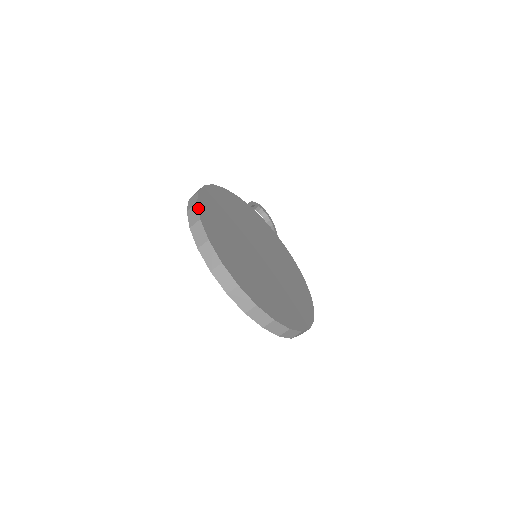
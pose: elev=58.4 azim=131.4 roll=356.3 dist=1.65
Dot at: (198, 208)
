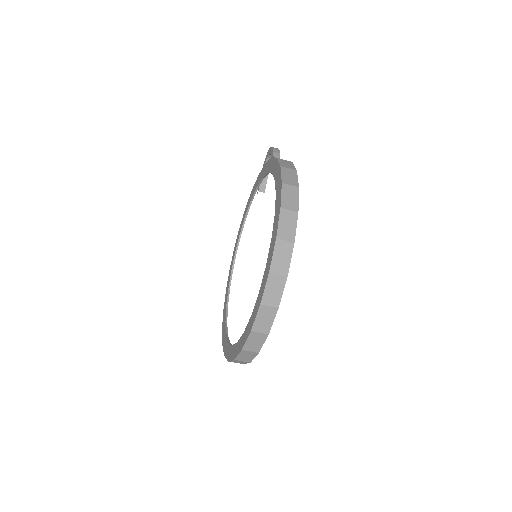
Dot at: occluded
